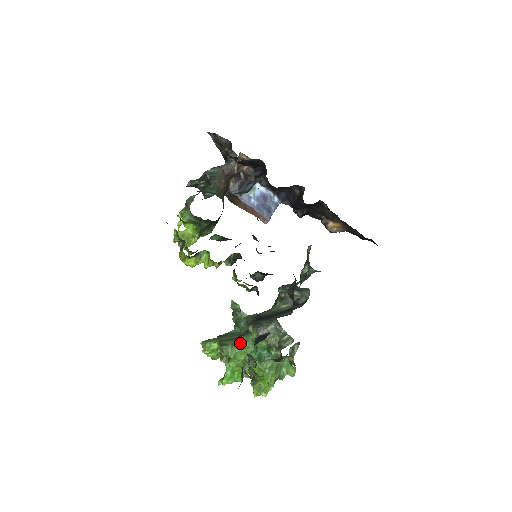
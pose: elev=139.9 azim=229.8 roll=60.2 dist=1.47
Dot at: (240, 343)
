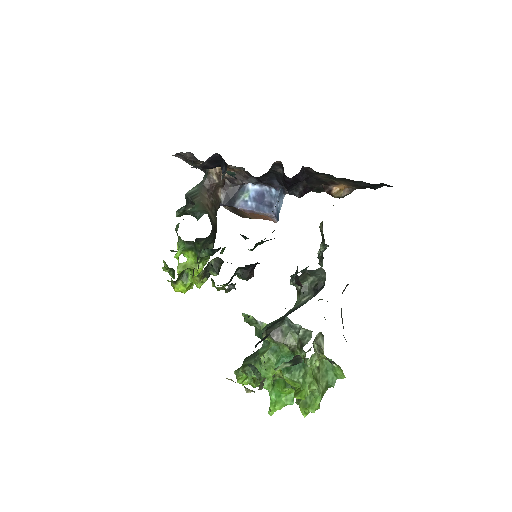
Dot at: (260, 357)
